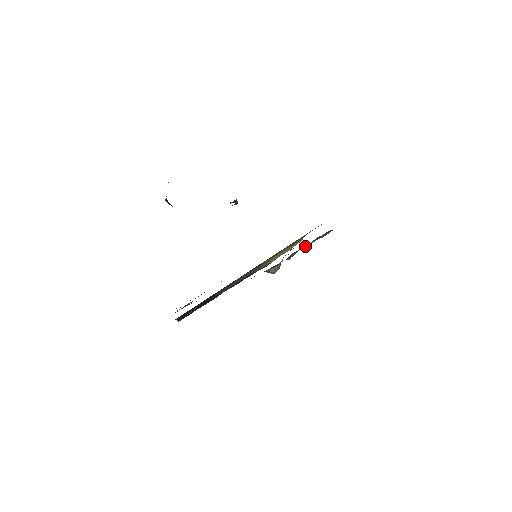
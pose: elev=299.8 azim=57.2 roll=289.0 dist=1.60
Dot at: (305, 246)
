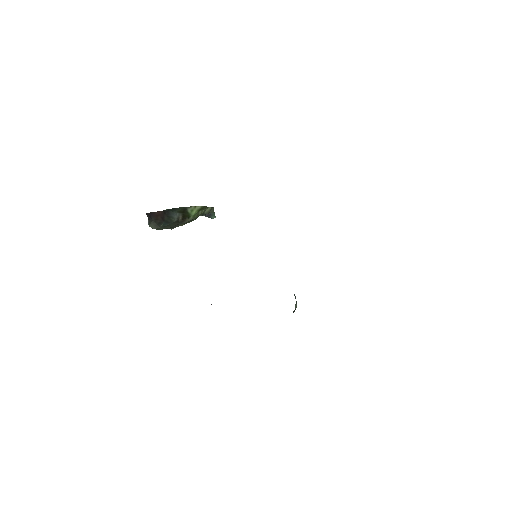
Dot at: occluded
